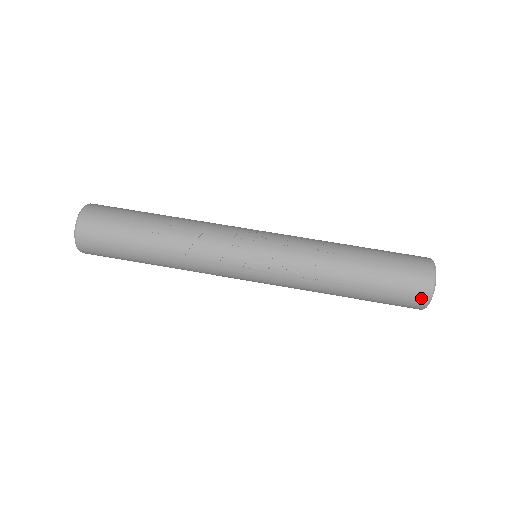
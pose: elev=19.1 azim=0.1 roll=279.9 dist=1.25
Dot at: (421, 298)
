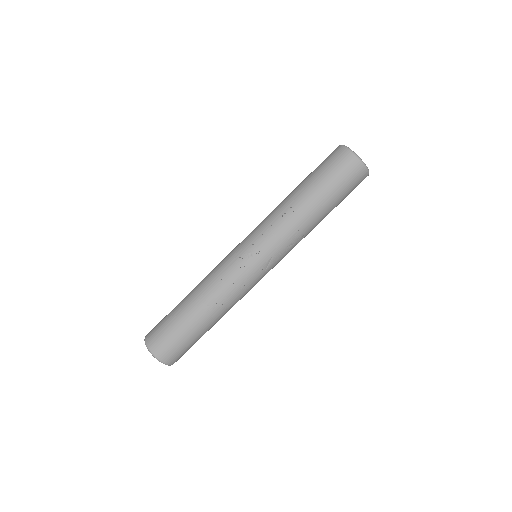
Dot at: (364, 178)
